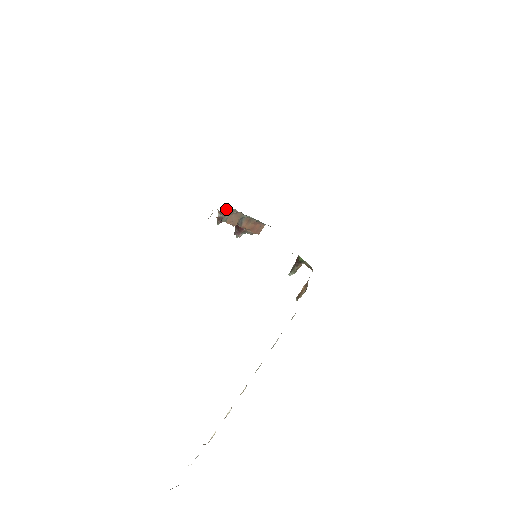
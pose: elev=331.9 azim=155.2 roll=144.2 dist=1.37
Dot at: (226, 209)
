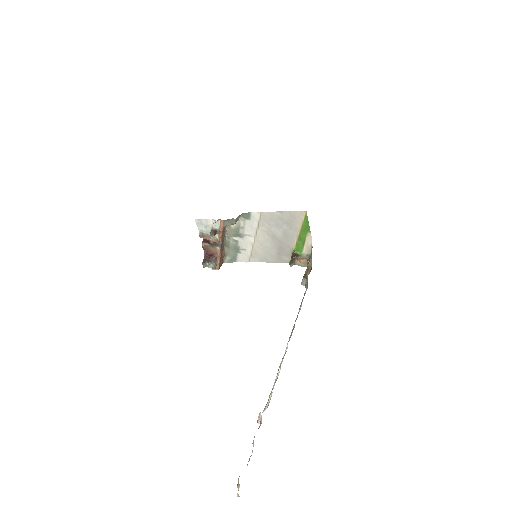
Dot at: occluded
